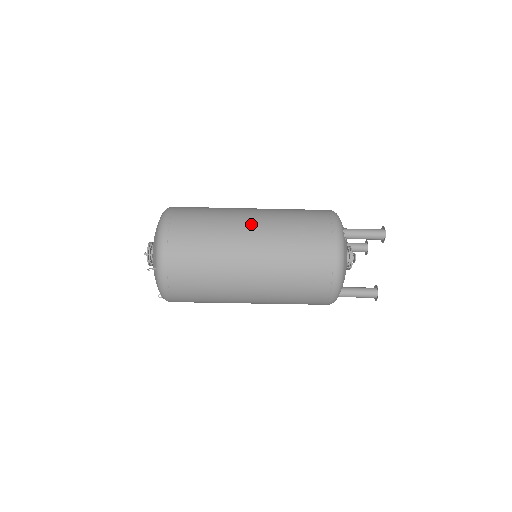
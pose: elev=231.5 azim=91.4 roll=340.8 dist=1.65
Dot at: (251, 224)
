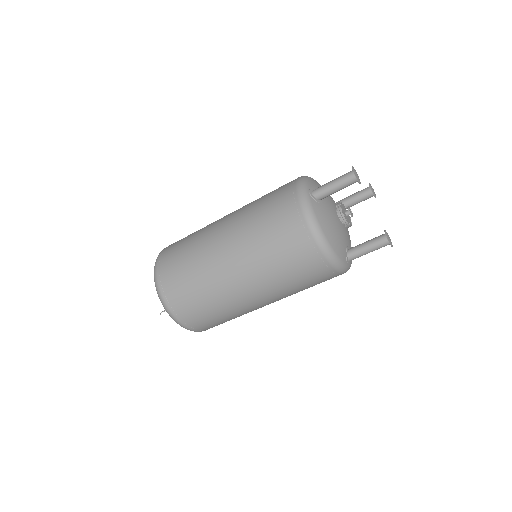
Dot at: (221, 233)
